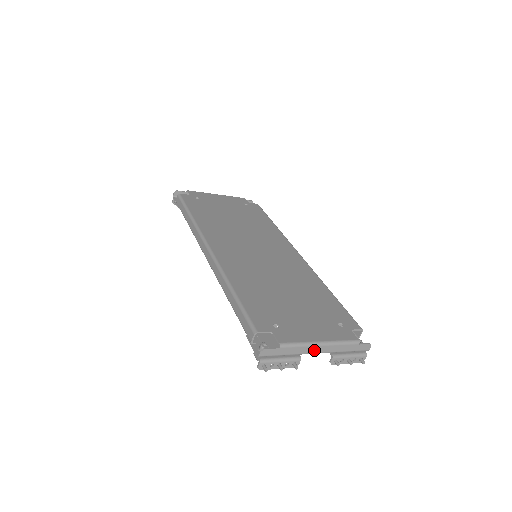
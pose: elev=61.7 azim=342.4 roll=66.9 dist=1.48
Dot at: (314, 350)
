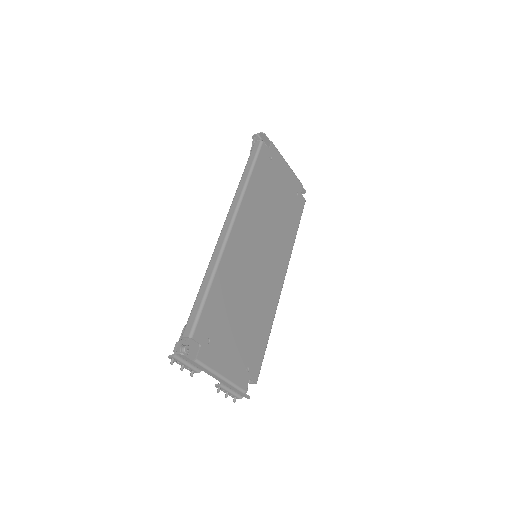
Dot at: (213, 376)
